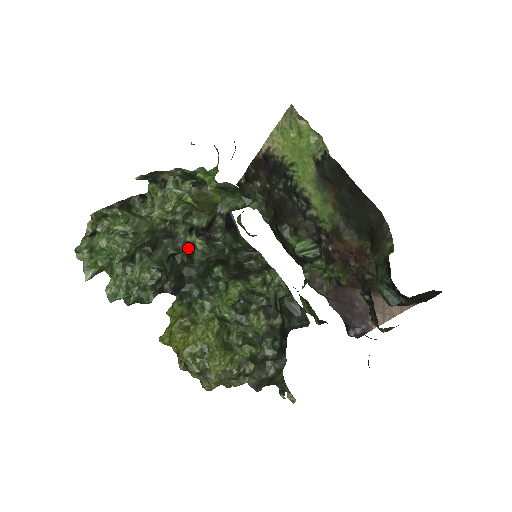
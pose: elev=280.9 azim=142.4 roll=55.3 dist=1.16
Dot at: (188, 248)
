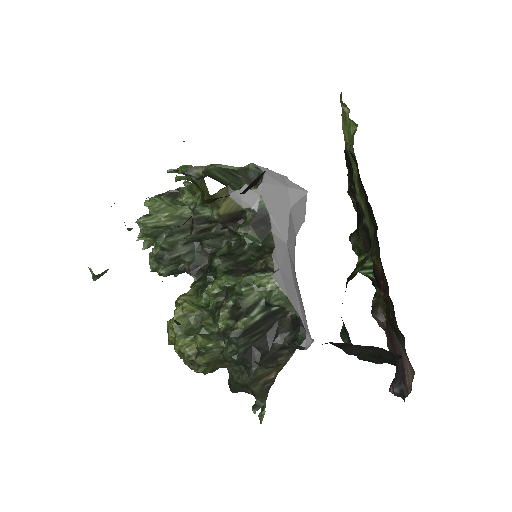
Dot at: (189, 235)
